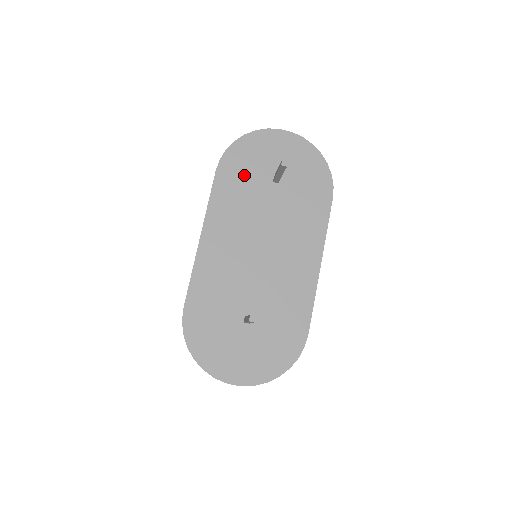
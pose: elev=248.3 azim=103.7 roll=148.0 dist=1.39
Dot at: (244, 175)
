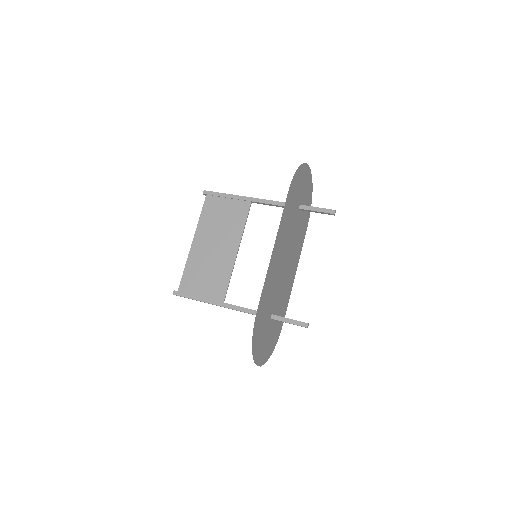
Dot at: (294, 200)
